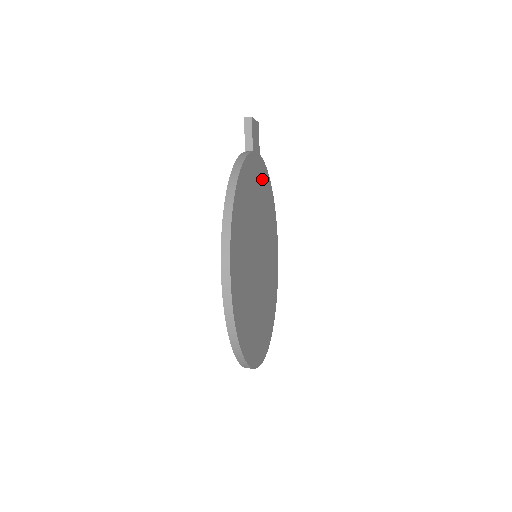
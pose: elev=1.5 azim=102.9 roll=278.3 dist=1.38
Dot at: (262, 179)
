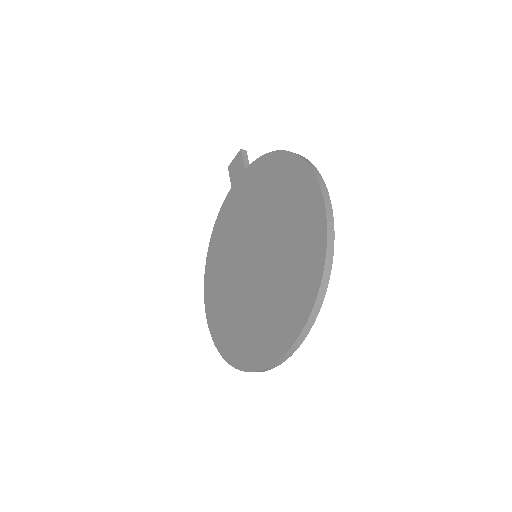
Dot at: occluded
